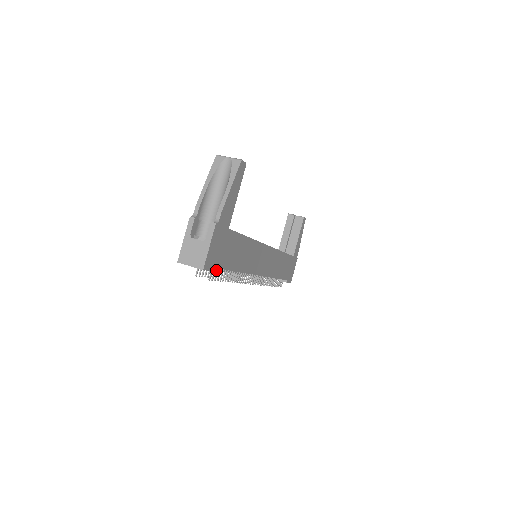
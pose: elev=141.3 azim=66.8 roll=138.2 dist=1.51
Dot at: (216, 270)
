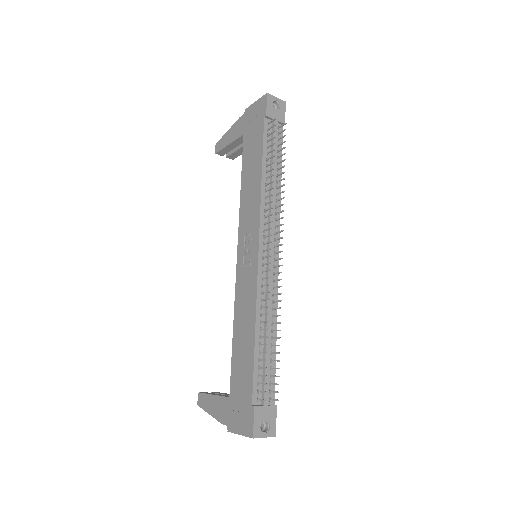
Dot at: (276, 144)
